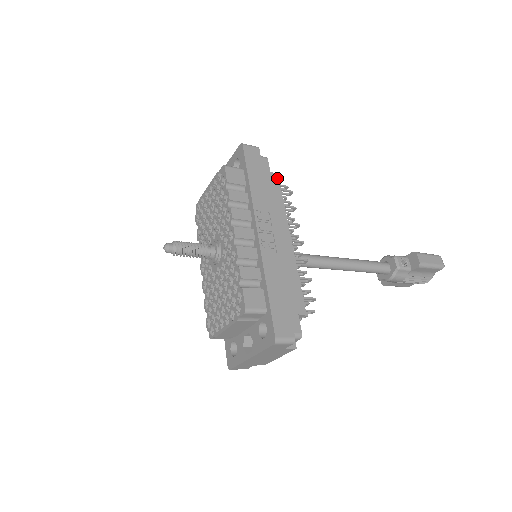
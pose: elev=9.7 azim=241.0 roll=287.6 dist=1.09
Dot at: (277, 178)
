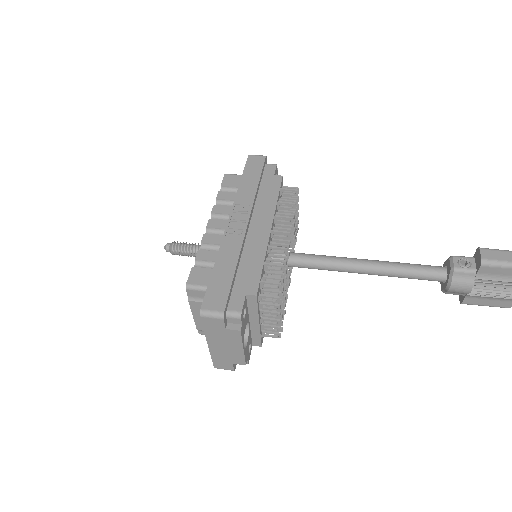
Dot at: (280, 179)
